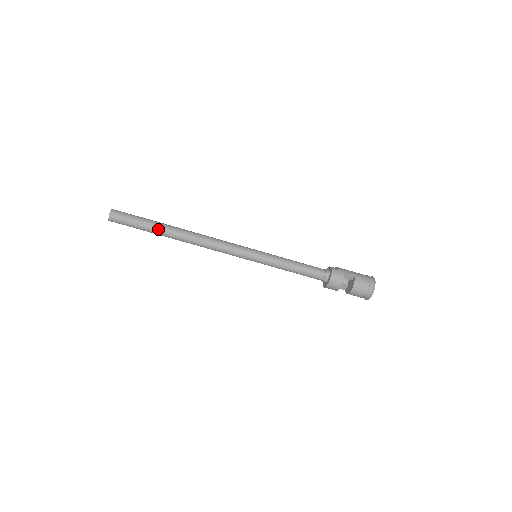
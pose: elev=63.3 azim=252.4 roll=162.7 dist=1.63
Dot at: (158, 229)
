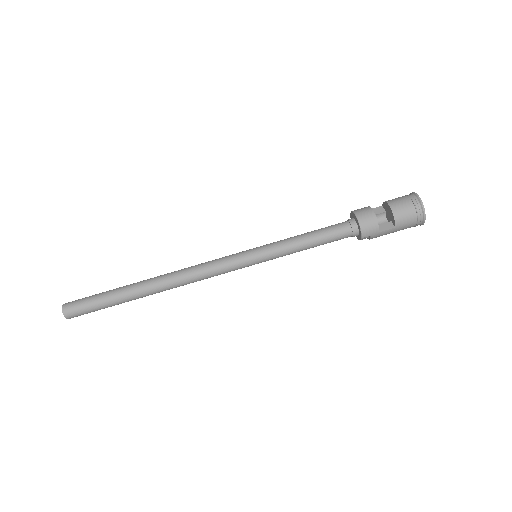
Dot at: (124, 286)
